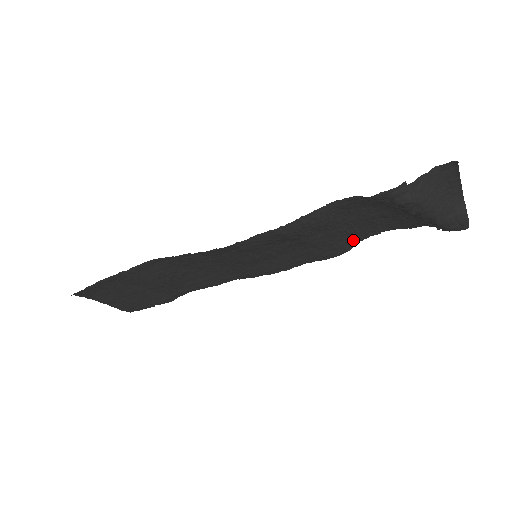
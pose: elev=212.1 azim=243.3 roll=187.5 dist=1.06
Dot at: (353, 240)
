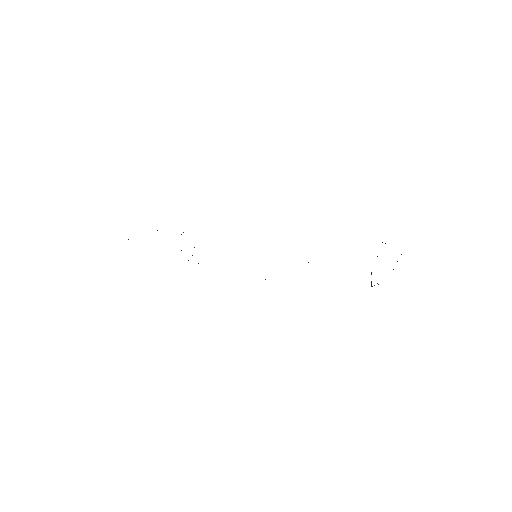
Dot at: occluded
